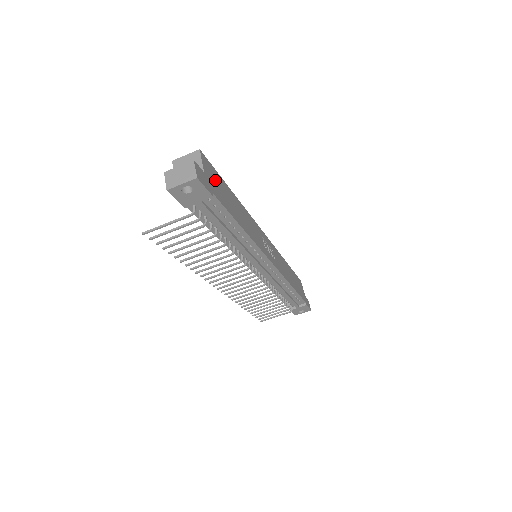
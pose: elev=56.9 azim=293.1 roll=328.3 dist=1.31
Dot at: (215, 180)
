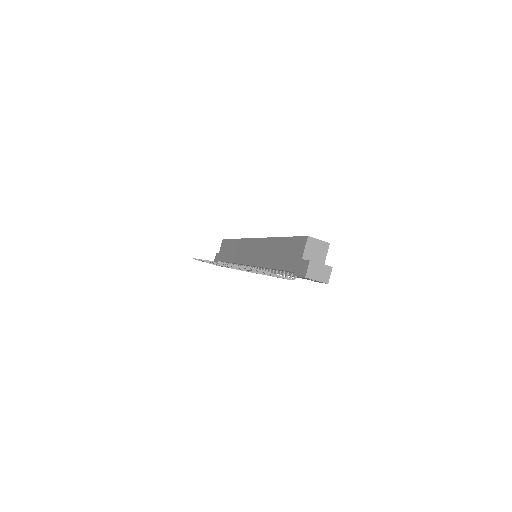
Dot at: occluded
